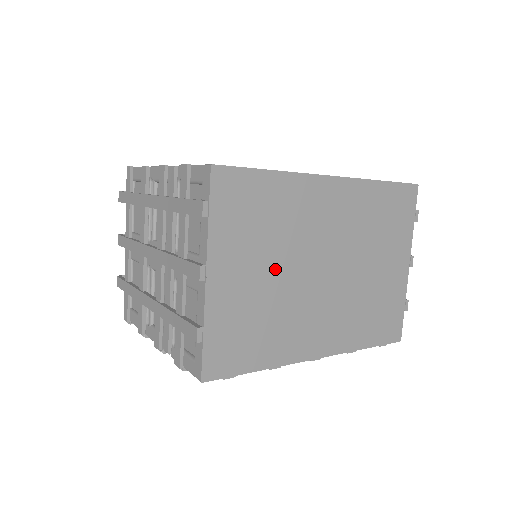
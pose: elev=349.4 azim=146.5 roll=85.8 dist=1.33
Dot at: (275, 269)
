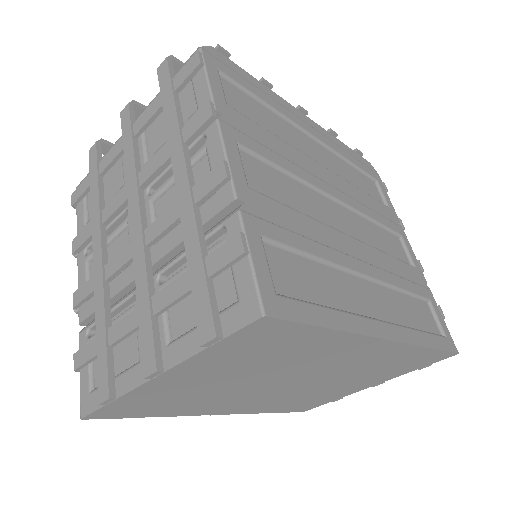
Dot at: (242, 379)
